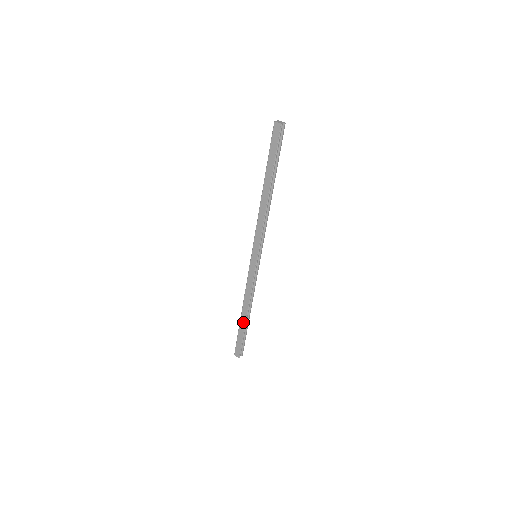
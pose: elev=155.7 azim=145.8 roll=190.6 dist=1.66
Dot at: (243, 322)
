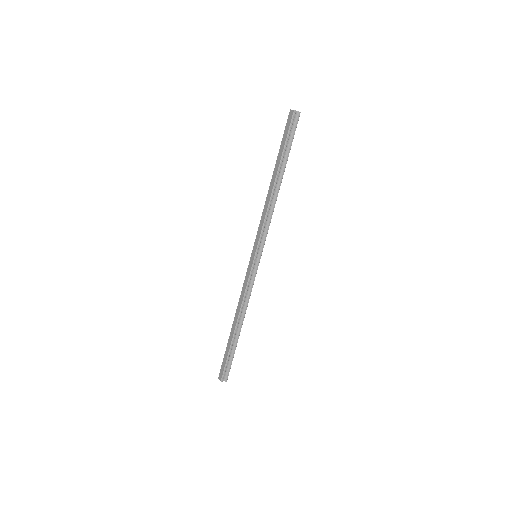
Dot at: (232, 335)
